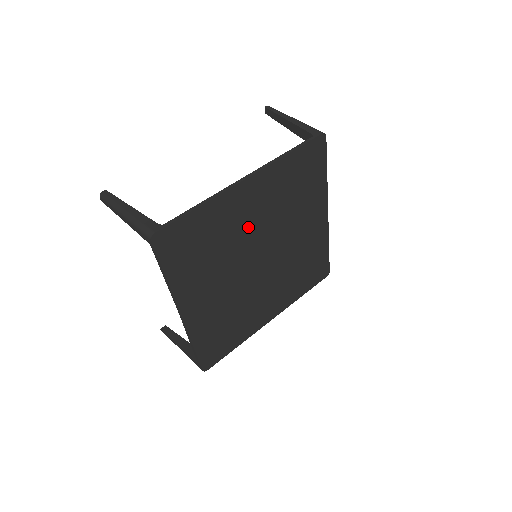
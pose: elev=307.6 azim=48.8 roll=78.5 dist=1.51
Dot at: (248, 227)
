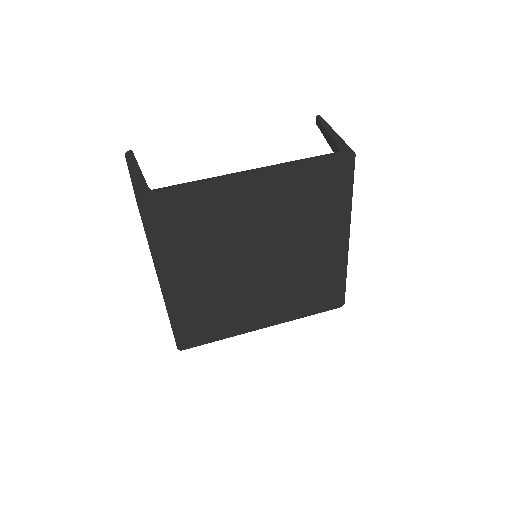
Dot at: (246, 222)
